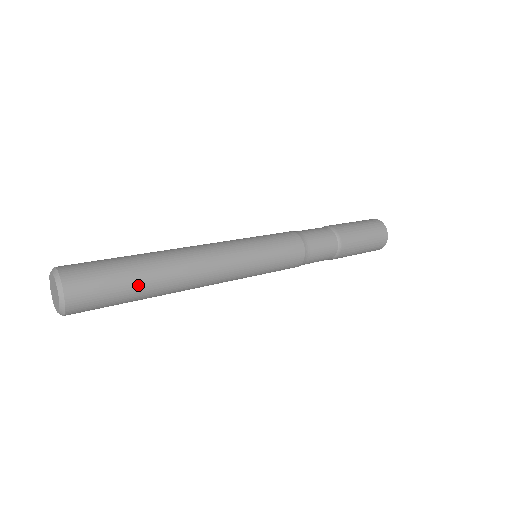
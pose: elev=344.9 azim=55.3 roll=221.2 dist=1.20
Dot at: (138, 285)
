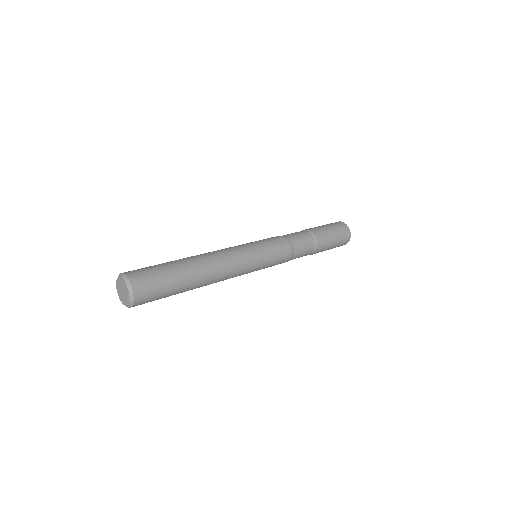
Dot at: (179, 279)
